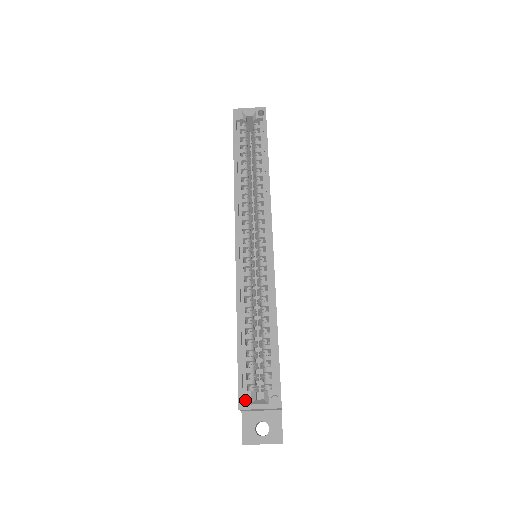
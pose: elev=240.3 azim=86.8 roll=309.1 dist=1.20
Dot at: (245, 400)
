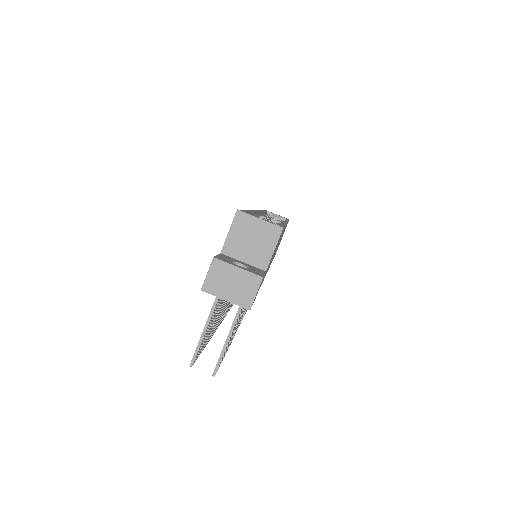
Dot at: (245, 212)
